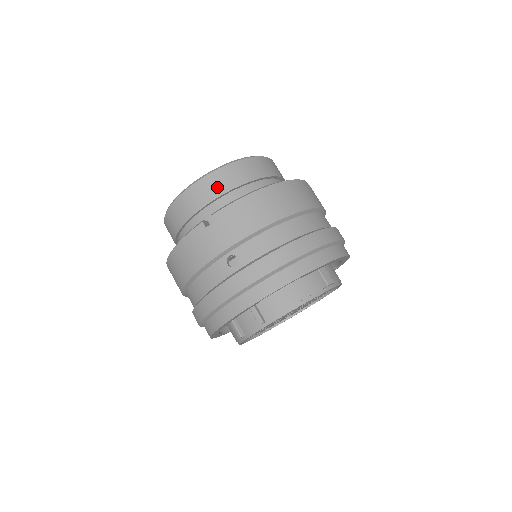
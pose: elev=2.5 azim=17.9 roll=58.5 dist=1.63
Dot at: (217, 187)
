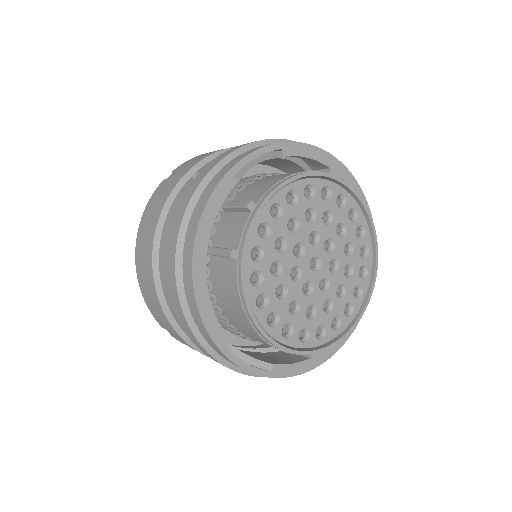
Dot at: occluded
